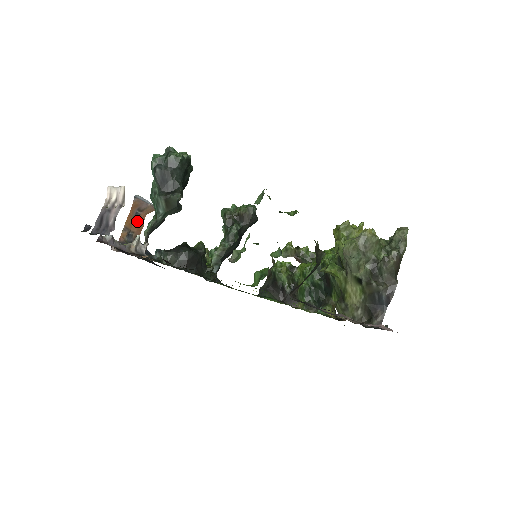
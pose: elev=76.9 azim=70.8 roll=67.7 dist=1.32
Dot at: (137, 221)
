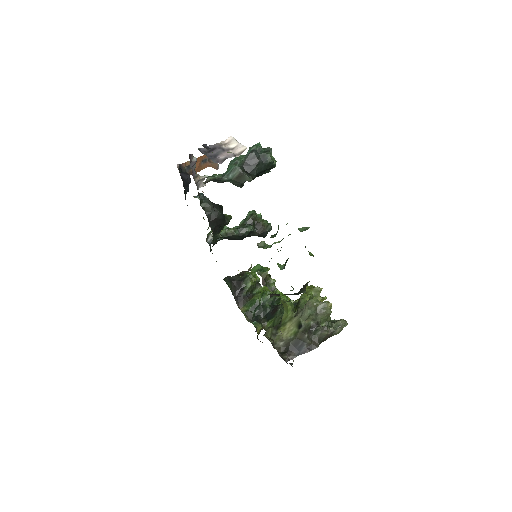
Dot at: (201, 164)
